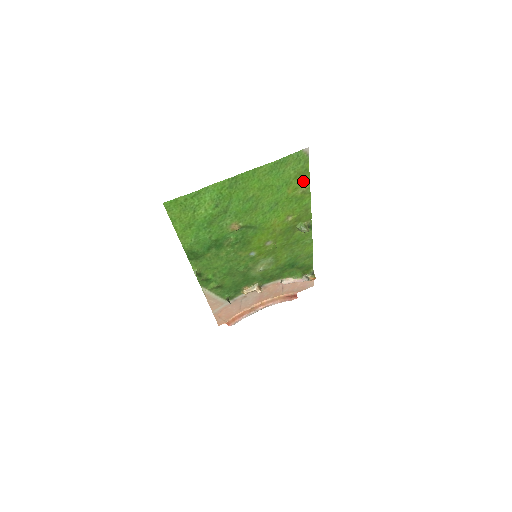
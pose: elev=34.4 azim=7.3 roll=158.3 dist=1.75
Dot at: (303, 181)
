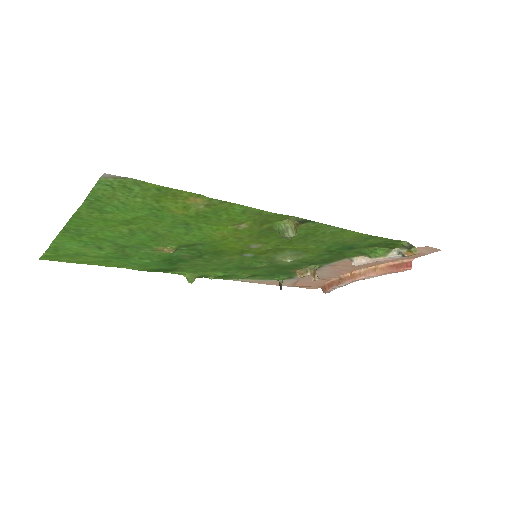
Dot at: (183, 197)
